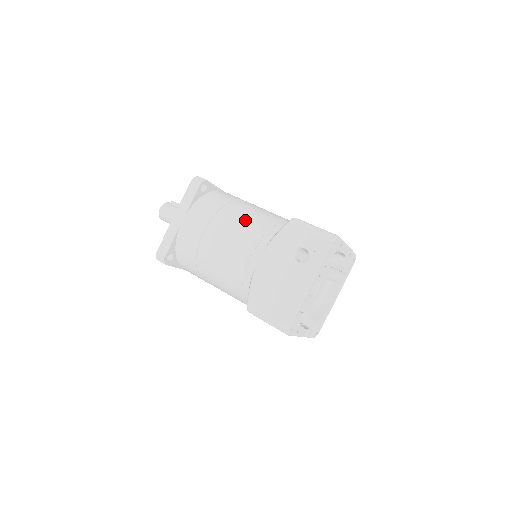
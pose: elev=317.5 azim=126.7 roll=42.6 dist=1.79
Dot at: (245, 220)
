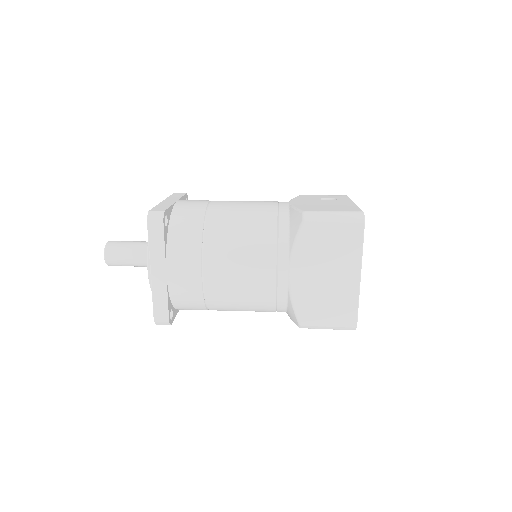
Dot at: occluded
